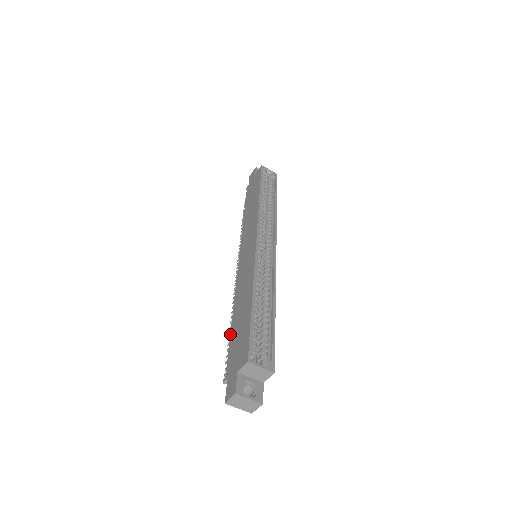
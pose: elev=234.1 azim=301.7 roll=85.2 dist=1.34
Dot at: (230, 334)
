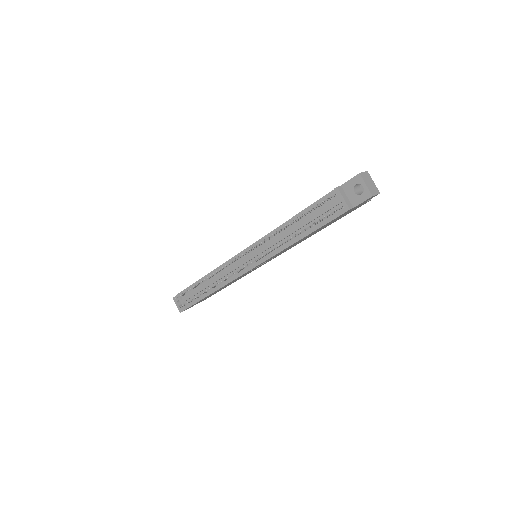
Dot at: occluded
